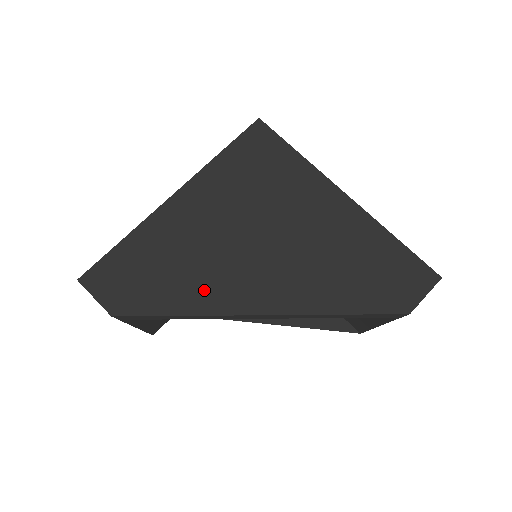
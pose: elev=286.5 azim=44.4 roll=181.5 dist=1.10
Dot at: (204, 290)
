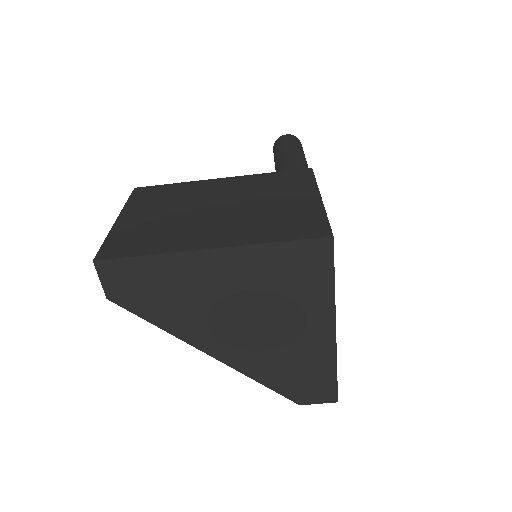
Dot at: (185, 323)
